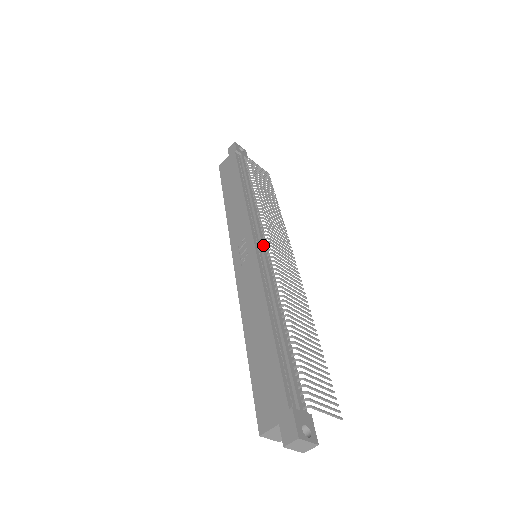
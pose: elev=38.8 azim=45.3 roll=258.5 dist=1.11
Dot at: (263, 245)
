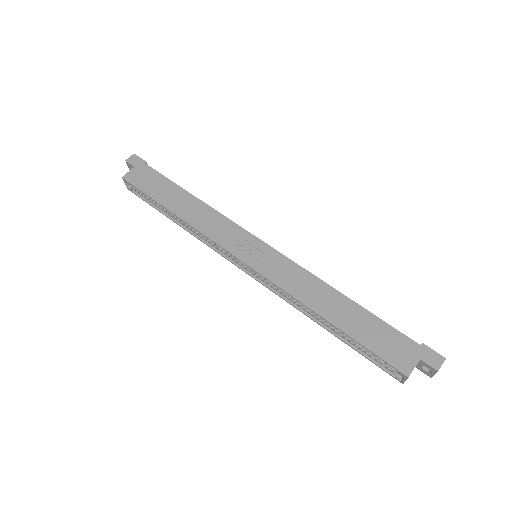
Dot at: occluded
